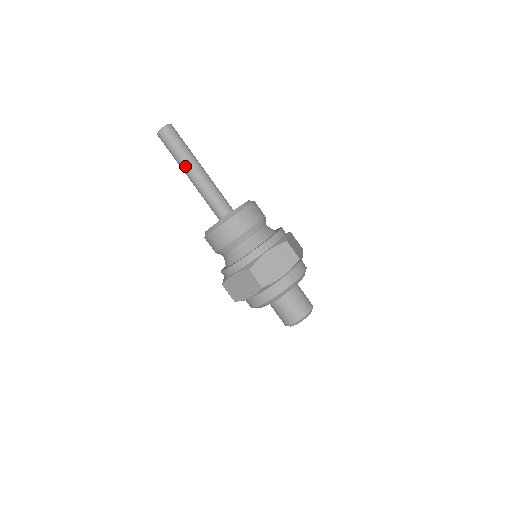
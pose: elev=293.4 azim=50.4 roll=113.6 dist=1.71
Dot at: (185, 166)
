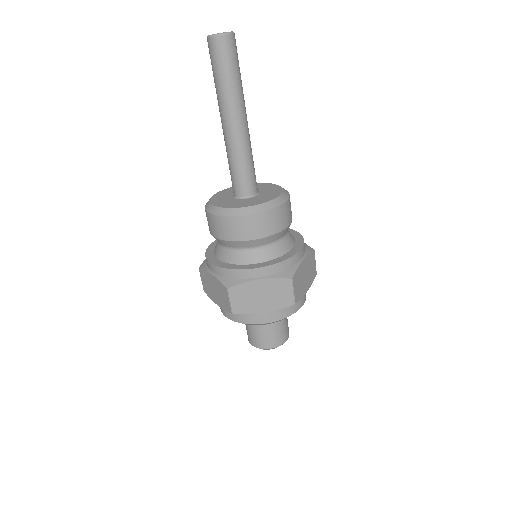
Dot at: (222, 107)
